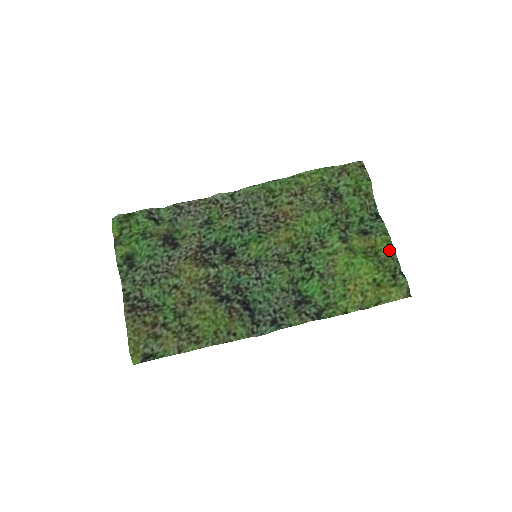
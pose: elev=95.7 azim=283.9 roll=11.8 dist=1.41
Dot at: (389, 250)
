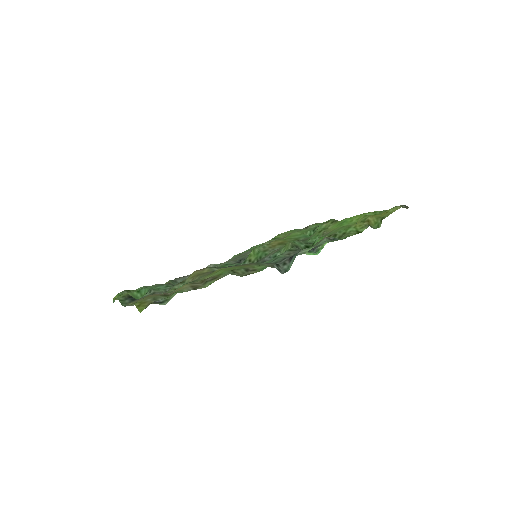
Dot at: occluded
